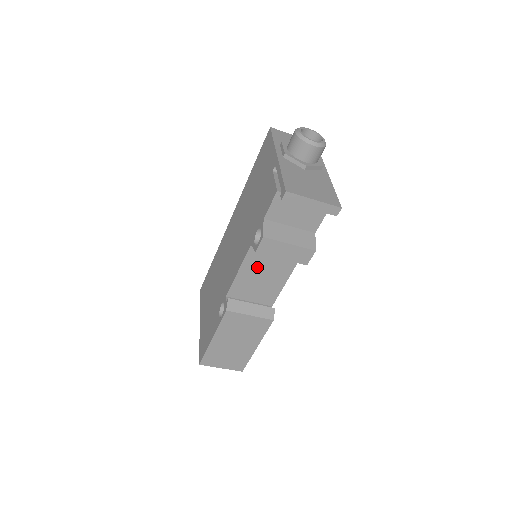
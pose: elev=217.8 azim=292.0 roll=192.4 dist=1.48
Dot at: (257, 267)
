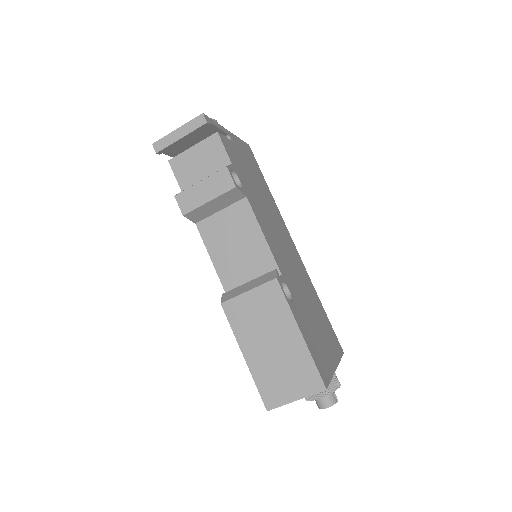
Dot at: (222, 242)
